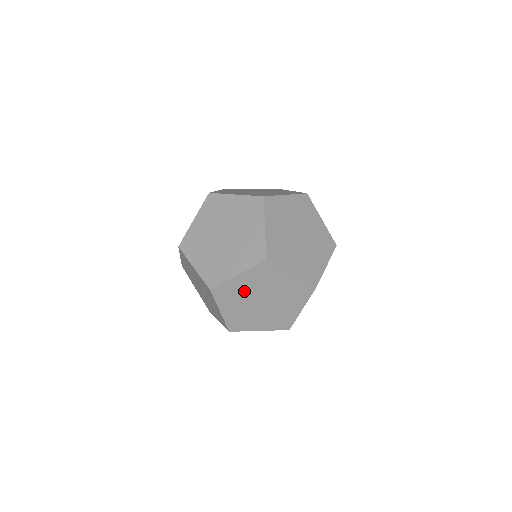
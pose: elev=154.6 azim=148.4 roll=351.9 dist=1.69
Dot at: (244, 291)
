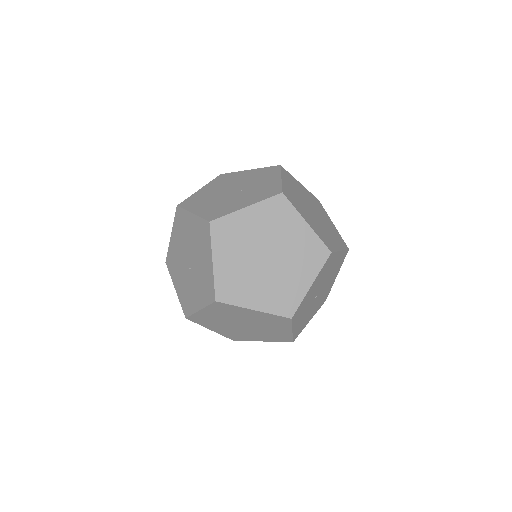
Dot at: (248, 235)
